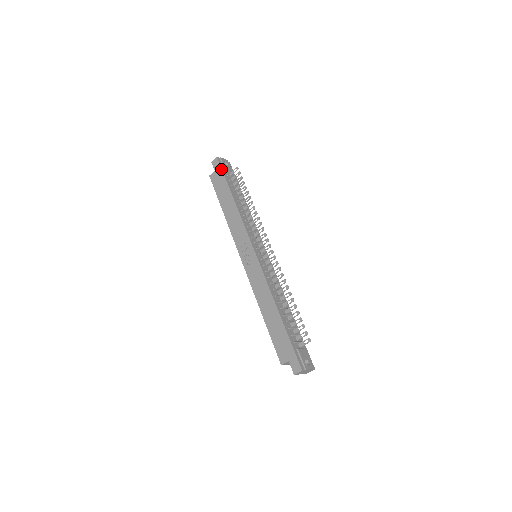
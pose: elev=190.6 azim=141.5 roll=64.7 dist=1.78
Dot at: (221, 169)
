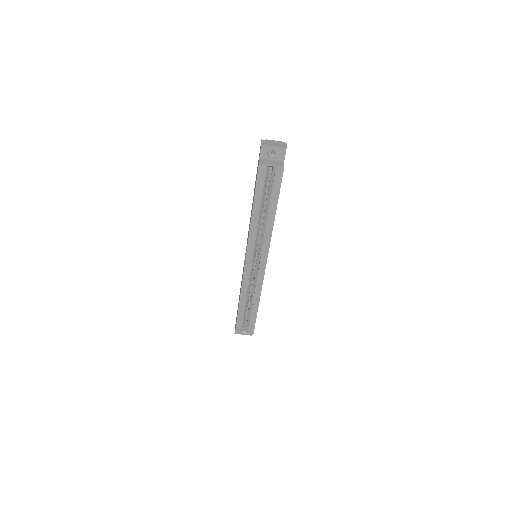
Dot at: occluded
